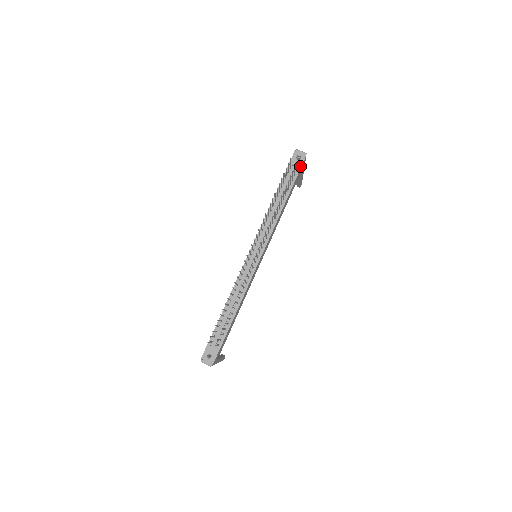
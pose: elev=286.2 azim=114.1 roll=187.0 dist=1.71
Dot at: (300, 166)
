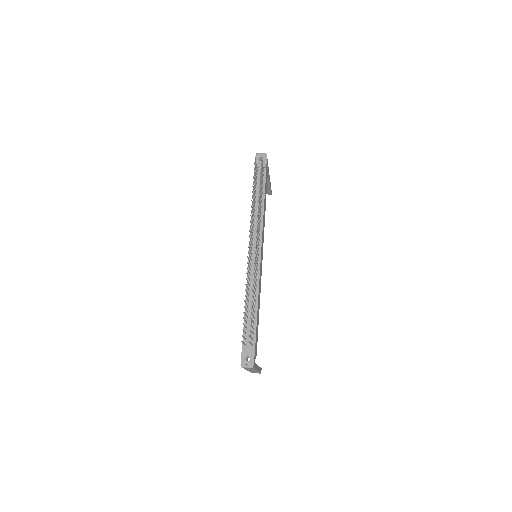
Dot at: (265, 165)
